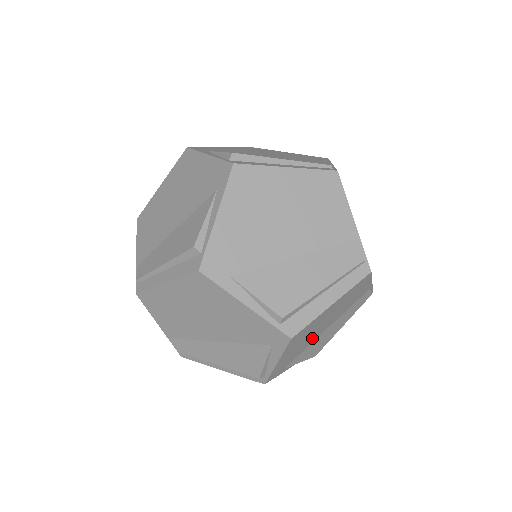
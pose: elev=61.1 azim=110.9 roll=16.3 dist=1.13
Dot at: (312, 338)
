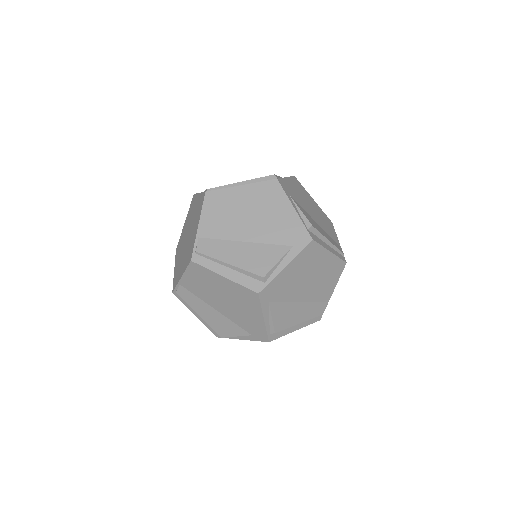
Dot at: occluded
